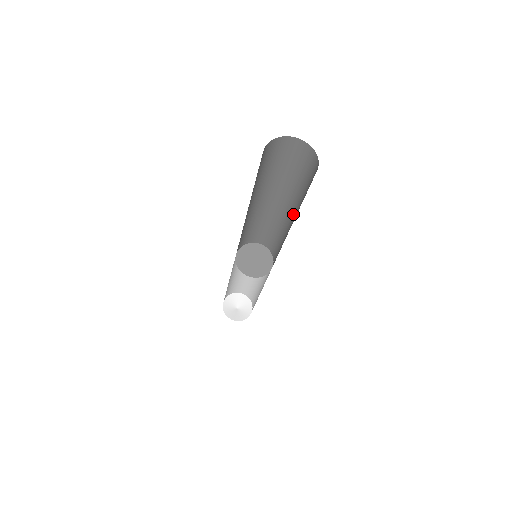
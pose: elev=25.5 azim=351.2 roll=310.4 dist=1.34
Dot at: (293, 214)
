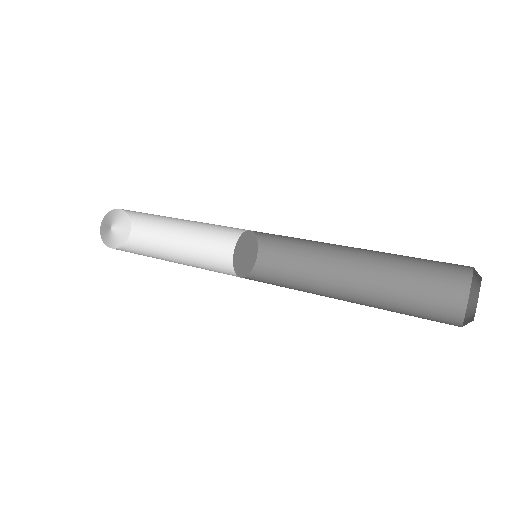
Dot at: (361, 252)
